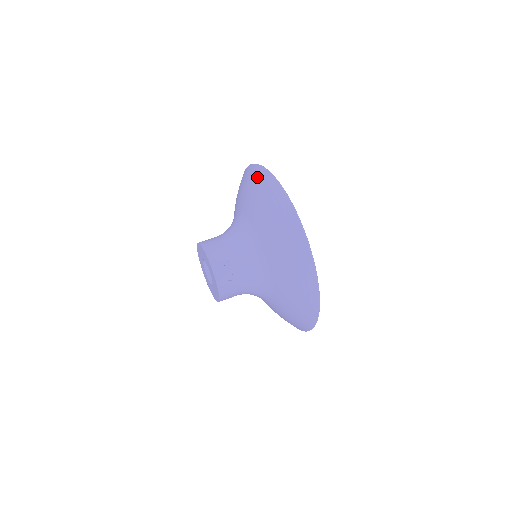
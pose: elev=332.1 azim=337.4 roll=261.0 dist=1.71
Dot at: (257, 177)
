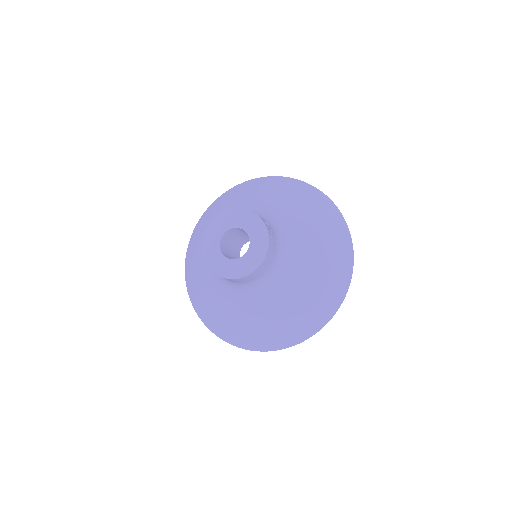
Dot at: (261, 182)
